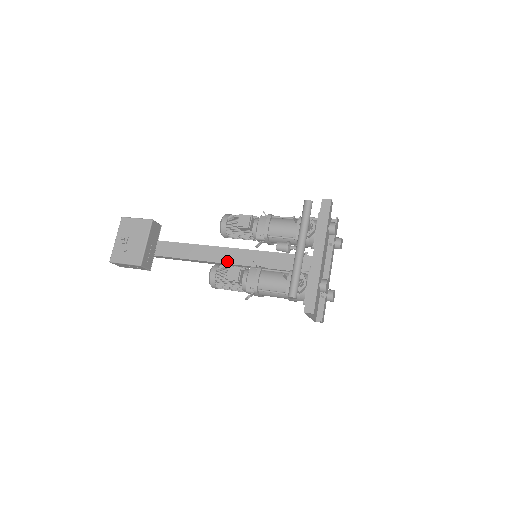
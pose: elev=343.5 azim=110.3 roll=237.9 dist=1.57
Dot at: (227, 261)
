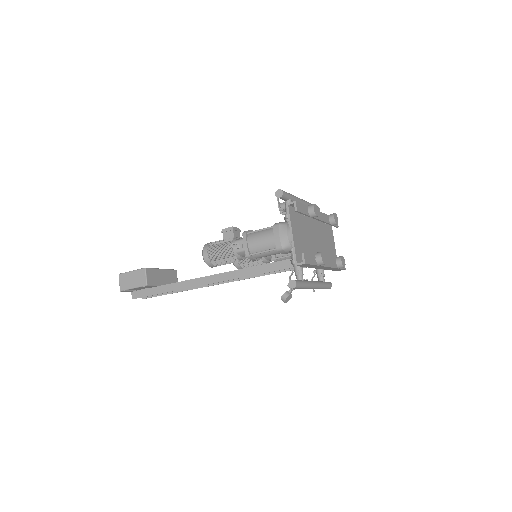
Dot at: (225, 272)
